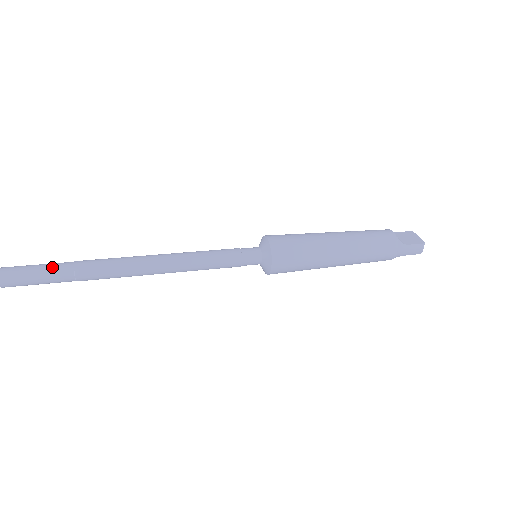
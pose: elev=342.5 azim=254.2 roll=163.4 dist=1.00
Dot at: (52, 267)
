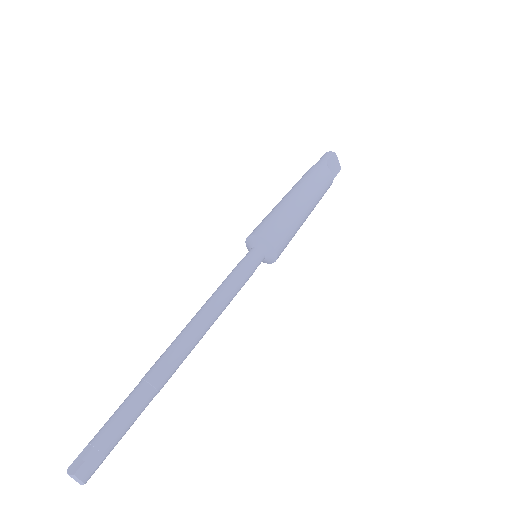
Dot at: (143, 409)
